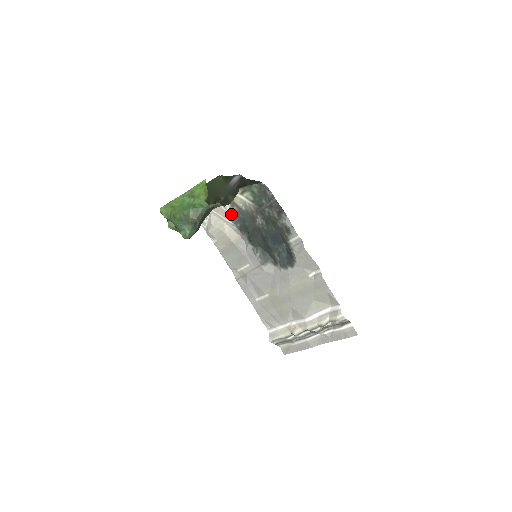
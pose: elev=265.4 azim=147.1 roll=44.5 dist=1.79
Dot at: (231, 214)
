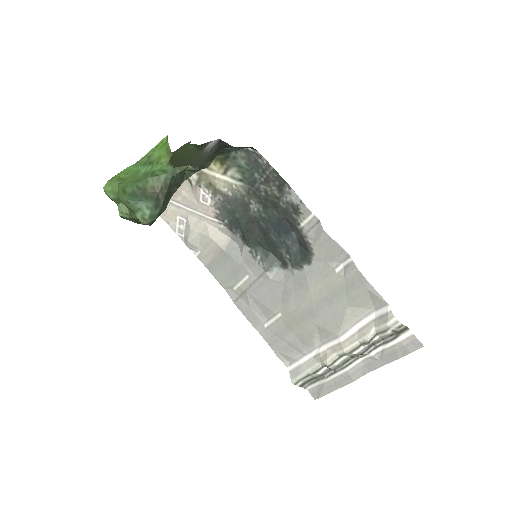
Dot at: (214, 207)
